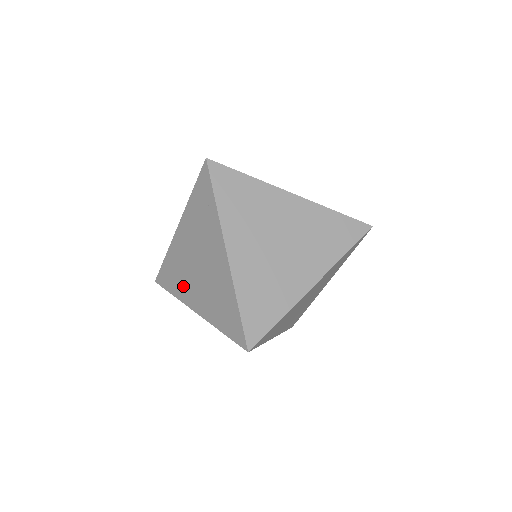
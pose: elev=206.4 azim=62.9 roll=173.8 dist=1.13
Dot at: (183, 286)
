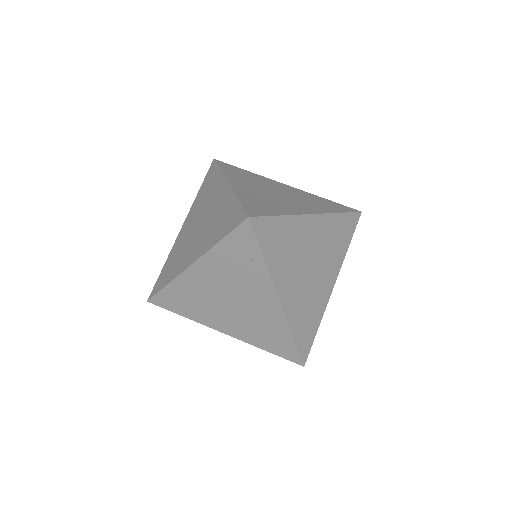
Dot at: (180, 261)
